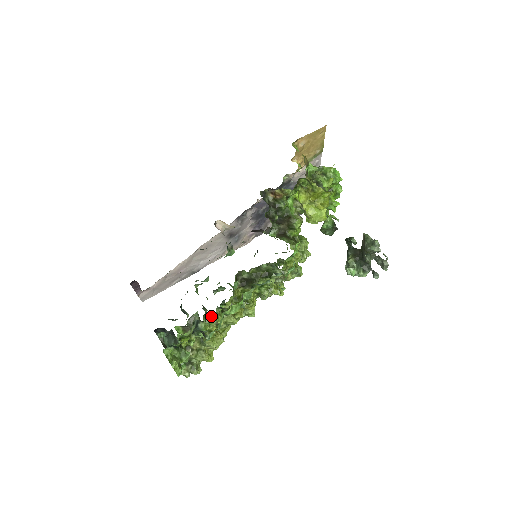
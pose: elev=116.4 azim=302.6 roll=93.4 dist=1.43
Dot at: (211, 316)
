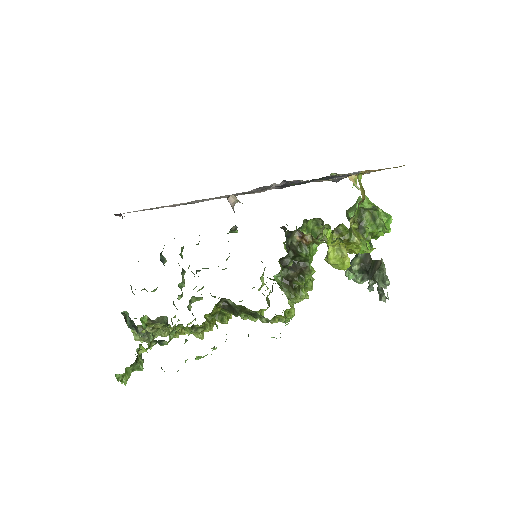
Dot at: (178, 332)
